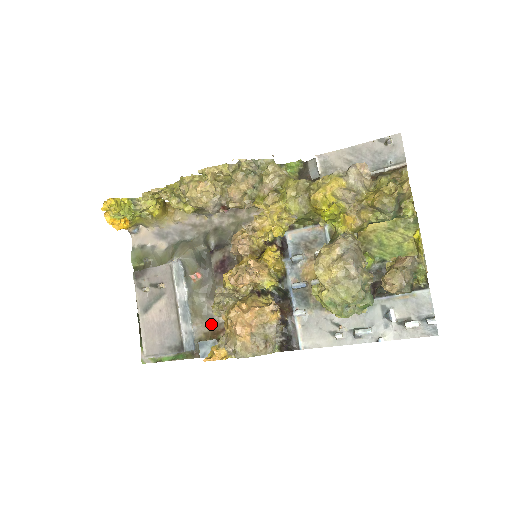
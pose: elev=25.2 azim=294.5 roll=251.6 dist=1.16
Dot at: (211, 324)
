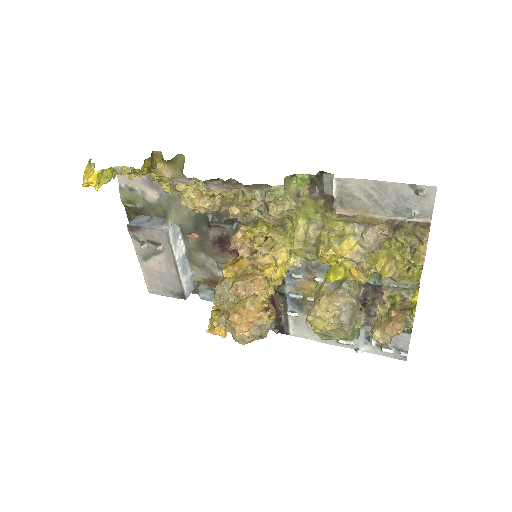
Dot at: (209, 275)
